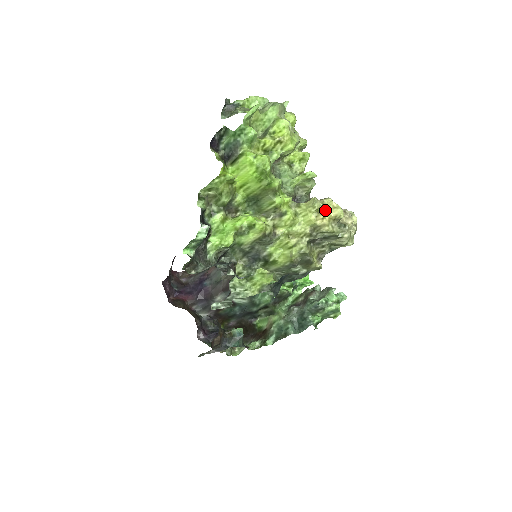
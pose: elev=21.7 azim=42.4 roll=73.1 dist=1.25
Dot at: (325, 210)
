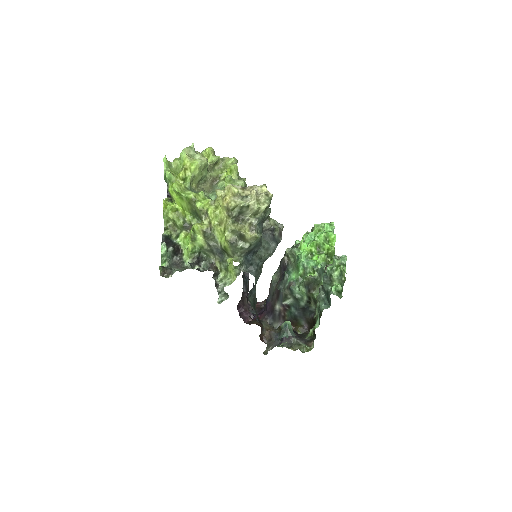
Dot at: (227, 194)
